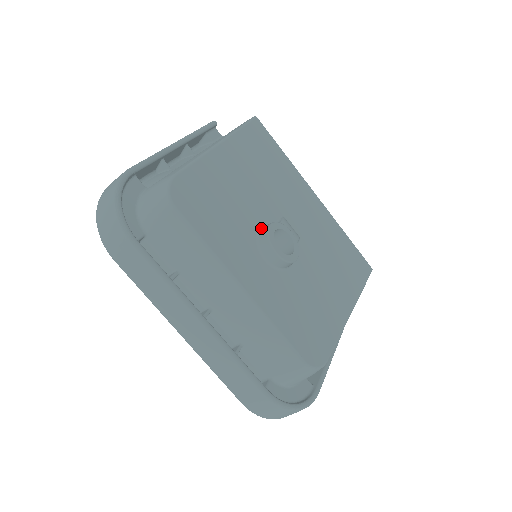
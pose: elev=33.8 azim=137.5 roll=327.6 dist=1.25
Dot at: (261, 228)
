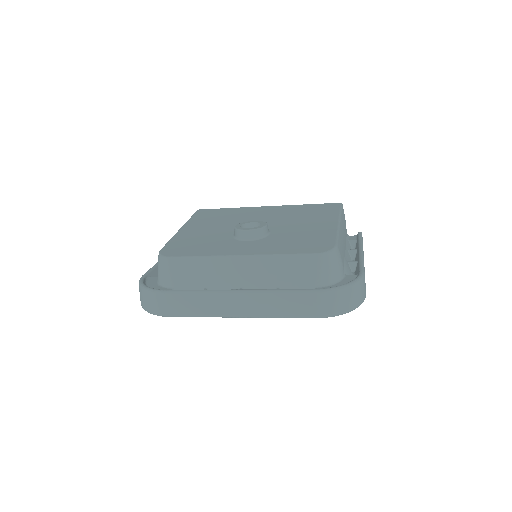
Dot at: occluded
